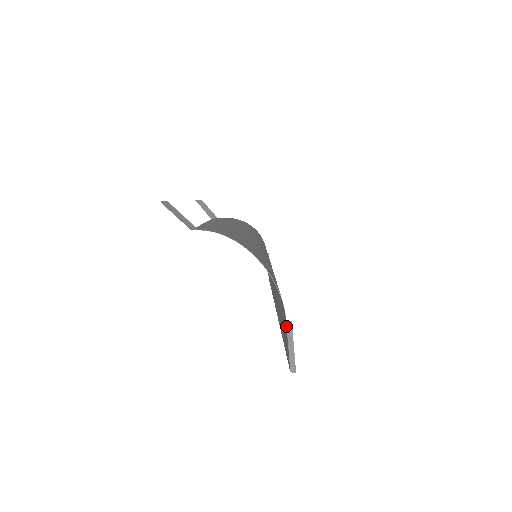
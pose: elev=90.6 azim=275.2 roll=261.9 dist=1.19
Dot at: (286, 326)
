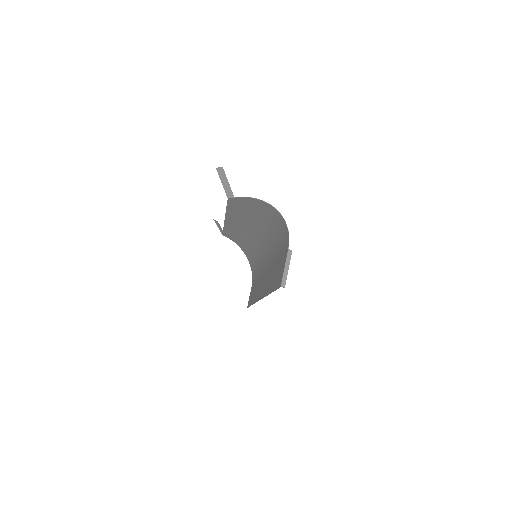
Dot at: (287, 253)
